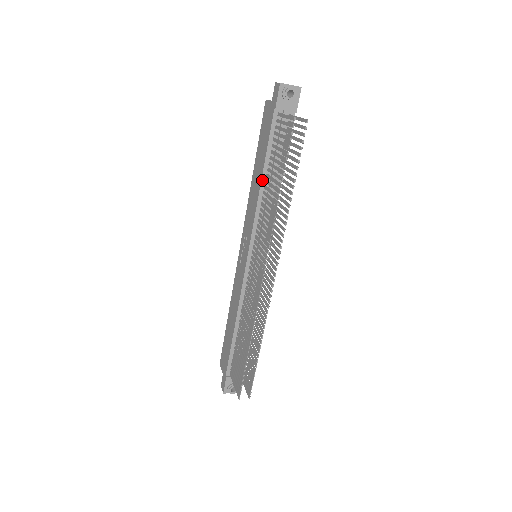
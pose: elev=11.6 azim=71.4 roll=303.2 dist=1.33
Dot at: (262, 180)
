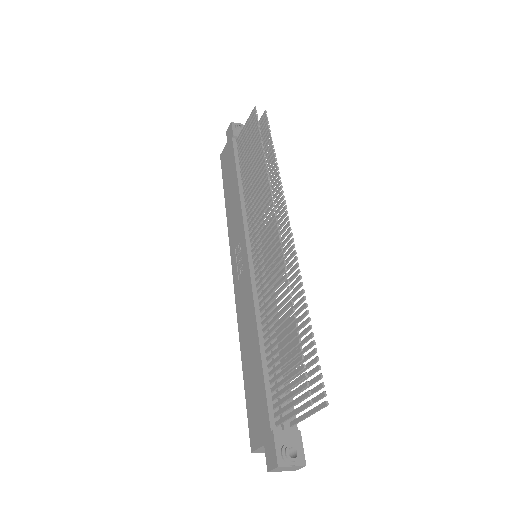
Dot at: (239, 184)
